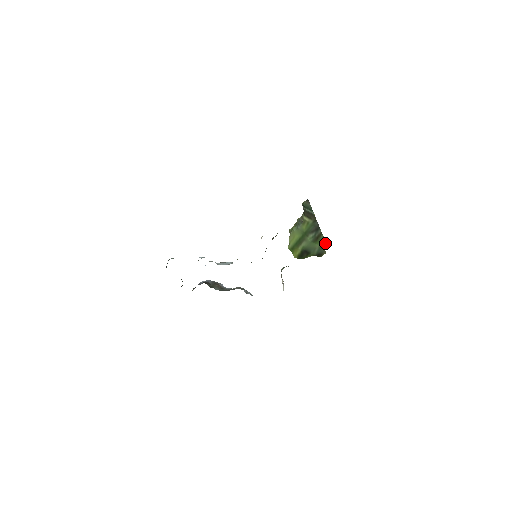
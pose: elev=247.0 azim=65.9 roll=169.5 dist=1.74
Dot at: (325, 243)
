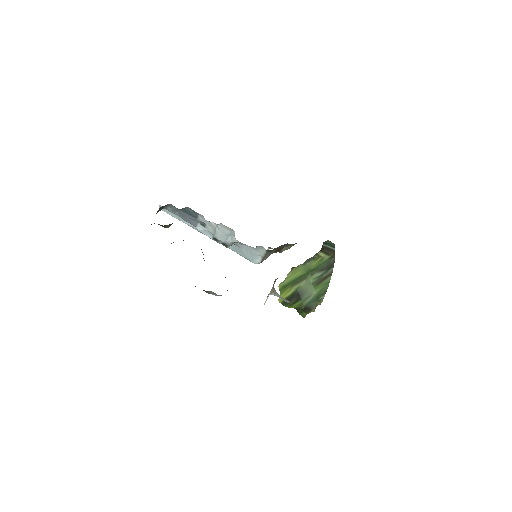
Dot at: (324, 293)
